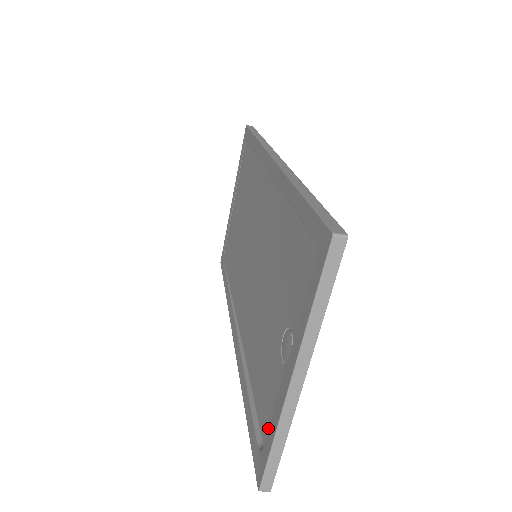
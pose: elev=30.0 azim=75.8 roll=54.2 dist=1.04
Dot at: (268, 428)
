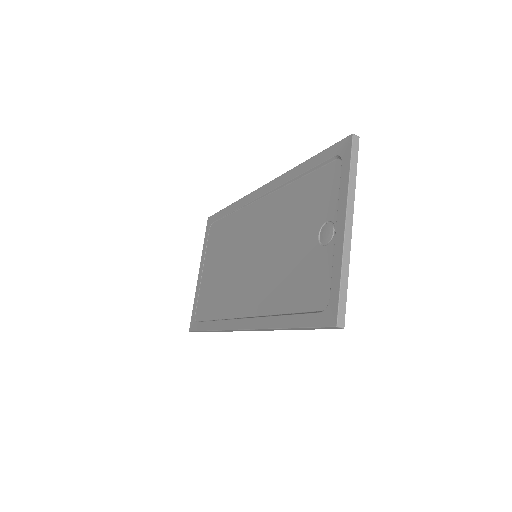
Dot at: (326, 294)
